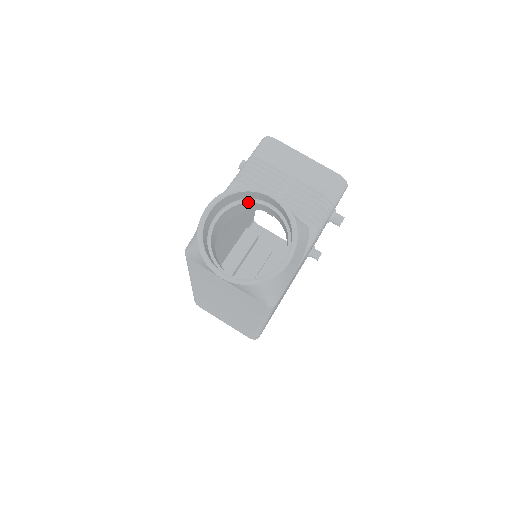
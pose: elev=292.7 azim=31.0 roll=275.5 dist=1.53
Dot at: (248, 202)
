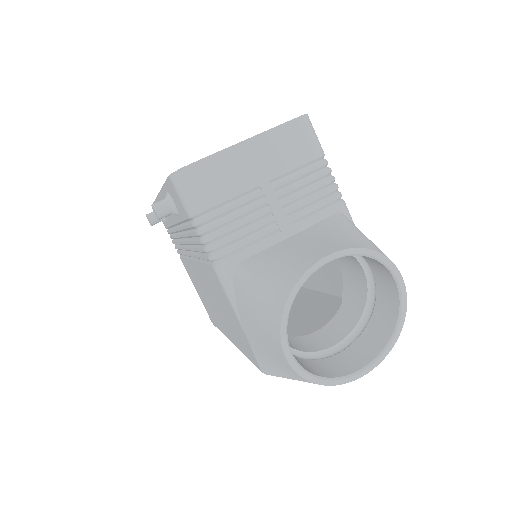
Dot at: occluded
